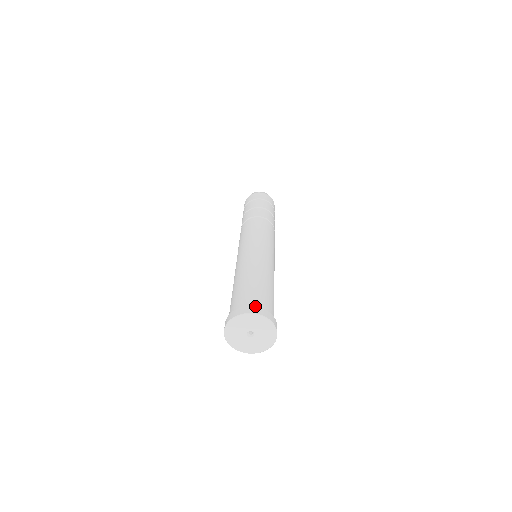
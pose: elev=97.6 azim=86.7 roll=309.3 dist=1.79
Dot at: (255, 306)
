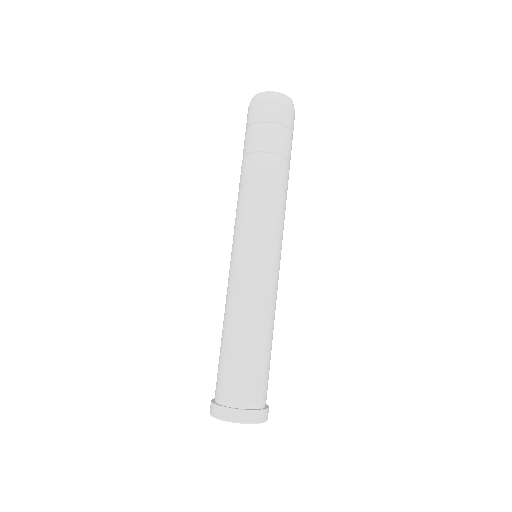
Dot at: (242, 410)
